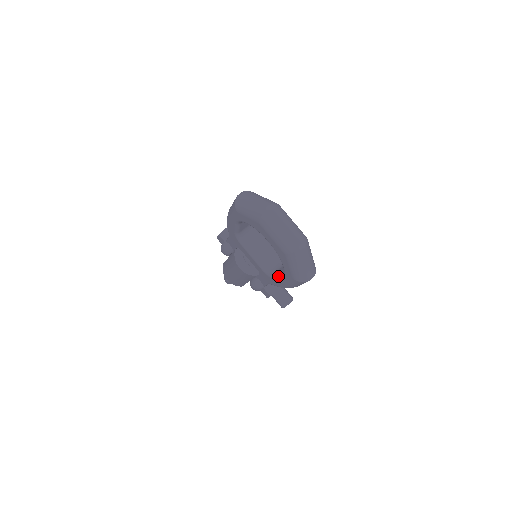
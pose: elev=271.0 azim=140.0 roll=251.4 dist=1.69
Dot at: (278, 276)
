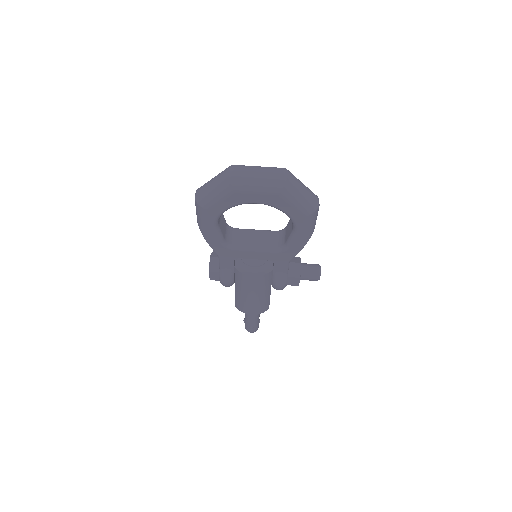
Dot at: (291, 237)
